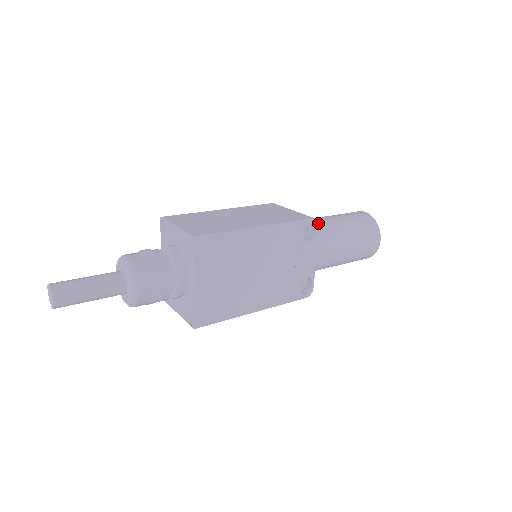
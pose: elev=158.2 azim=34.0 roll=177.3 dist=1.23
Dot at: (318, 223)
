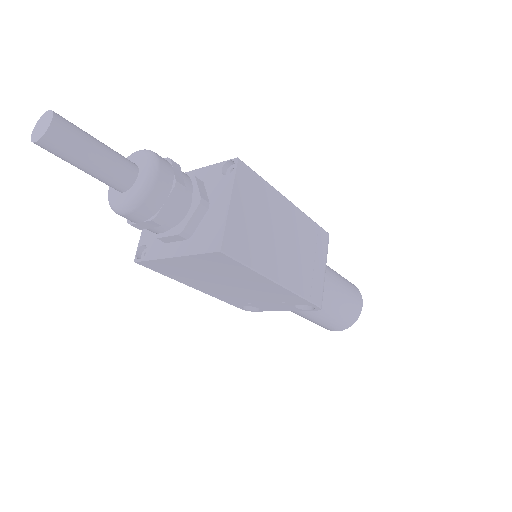
Dot at: occluded
